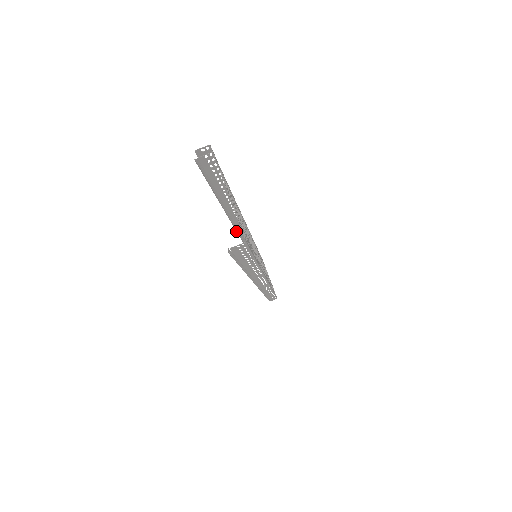
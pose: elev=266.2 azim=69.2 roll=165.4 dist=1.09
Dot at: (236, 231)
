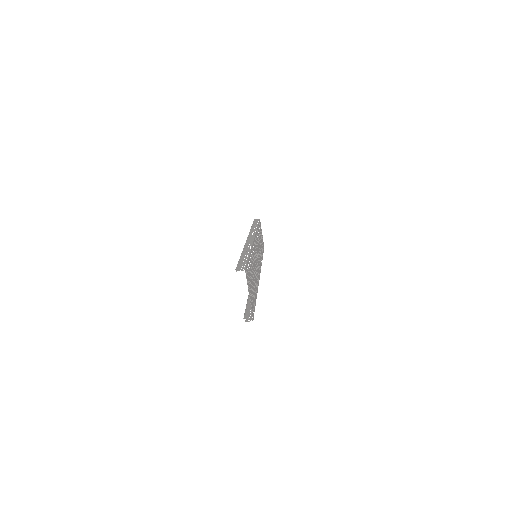
Dot at: (247, 239)
